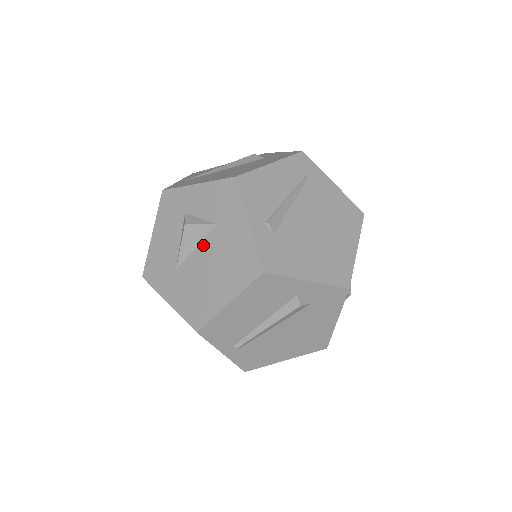
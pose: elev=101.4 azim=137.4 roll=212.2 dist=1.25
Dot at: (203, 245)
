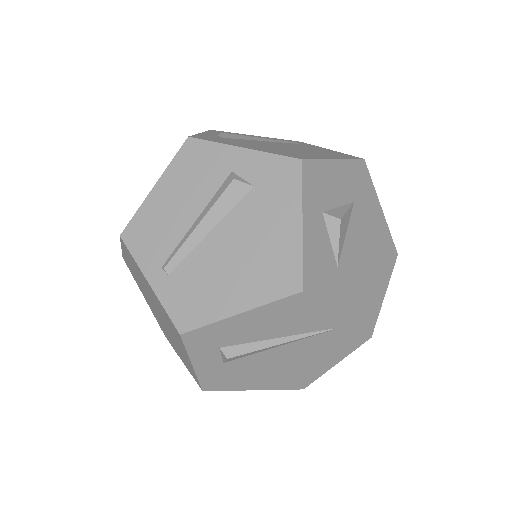
Dot at: occluded
